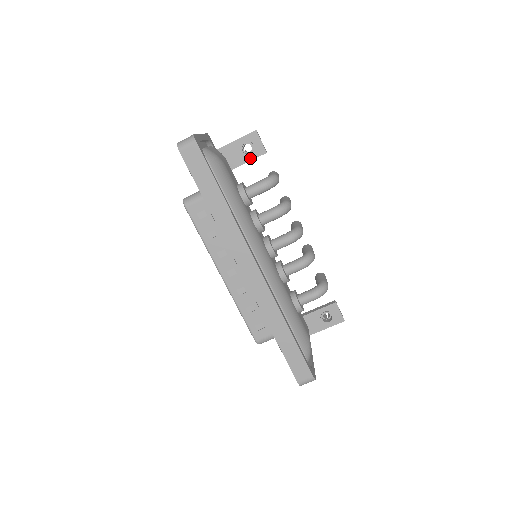
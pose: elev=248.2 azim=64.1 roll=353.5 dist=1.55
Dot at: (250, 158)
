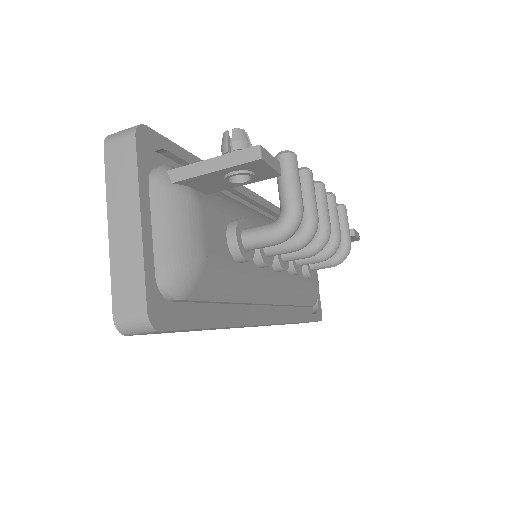
Dot at: (245, 183)
